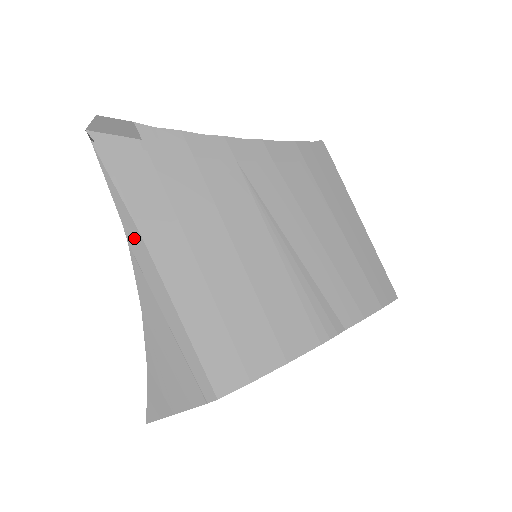
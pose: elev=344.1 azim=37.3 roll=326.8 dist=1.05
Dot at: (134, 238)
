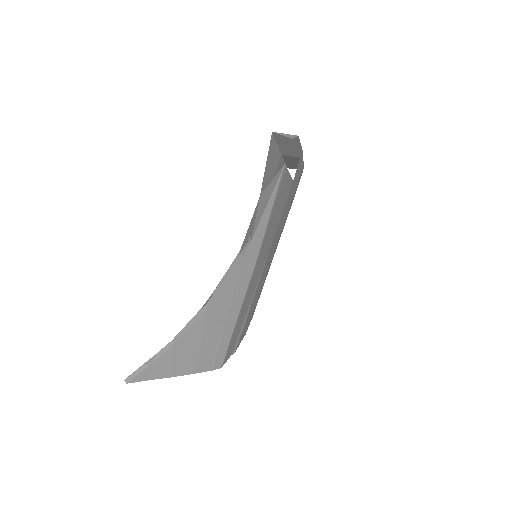
Dot at: (251, 256)
